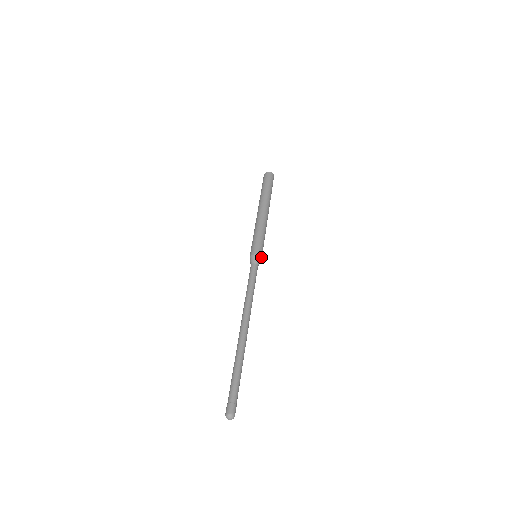
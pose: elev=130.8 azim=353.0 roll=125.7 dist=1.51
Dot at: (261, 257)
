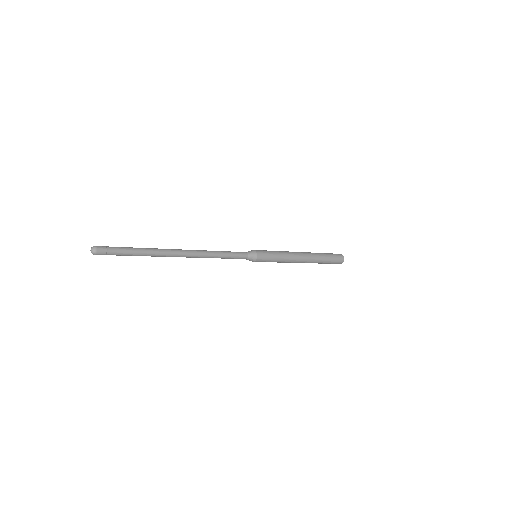
Dot at: (257, 258)
